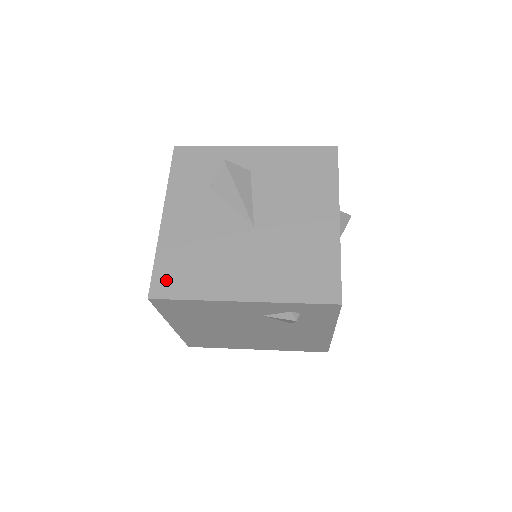
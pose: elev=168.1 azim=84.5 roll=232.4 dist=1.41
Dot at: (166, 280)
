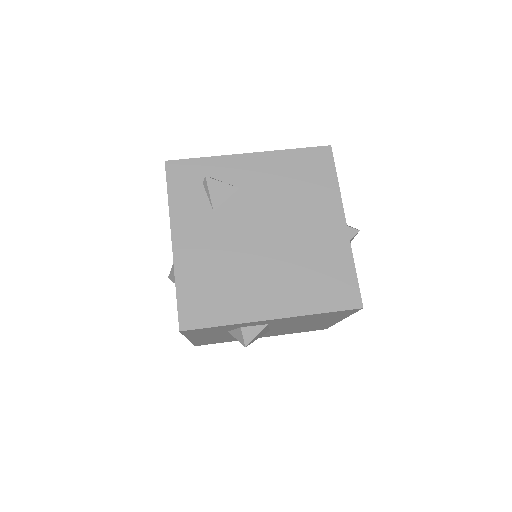
Dot at: occluded
